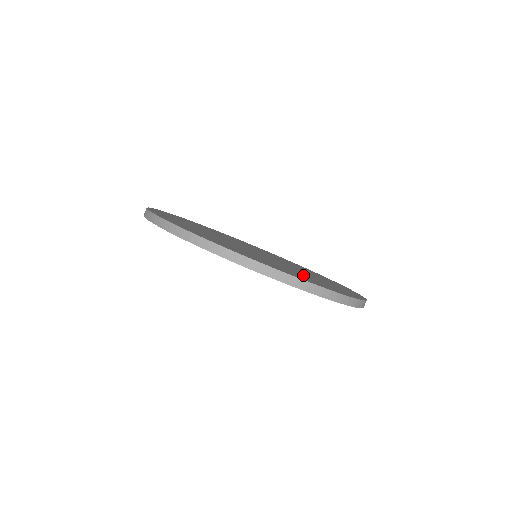
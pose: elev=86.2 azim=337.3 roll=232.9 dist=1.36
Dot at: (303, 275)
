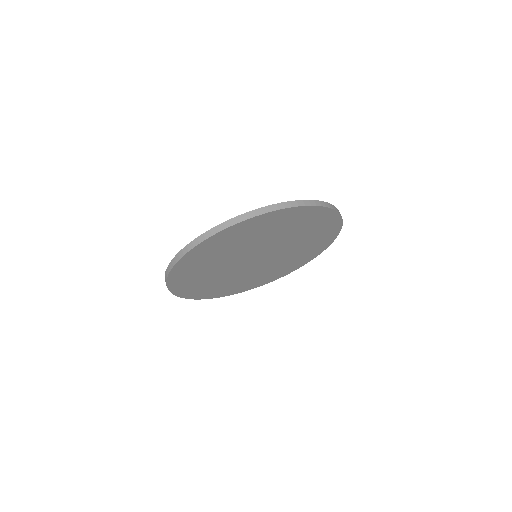
Dot at: occluded
